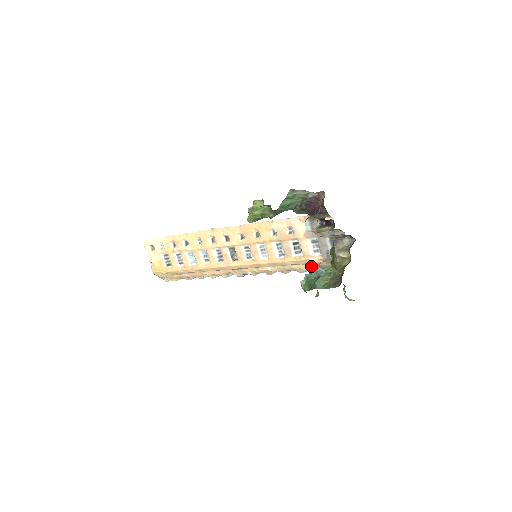
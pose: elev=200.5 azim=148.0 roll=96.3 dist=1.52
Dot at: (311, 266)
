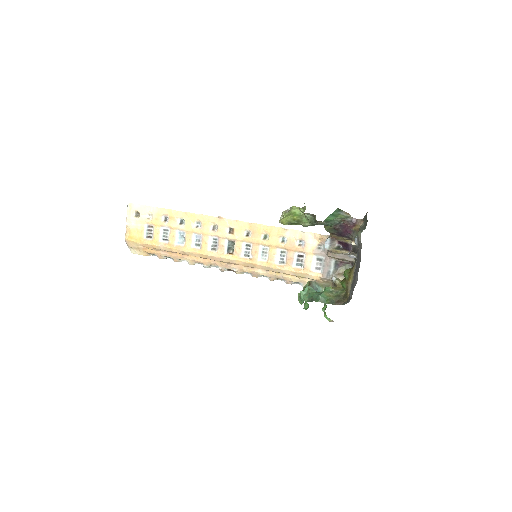
Dot at: (304, 280)
